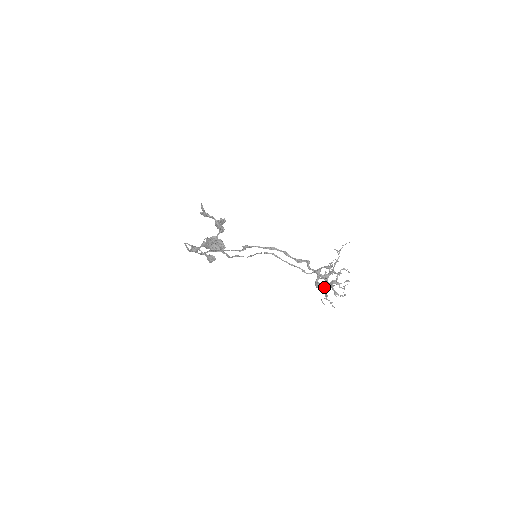
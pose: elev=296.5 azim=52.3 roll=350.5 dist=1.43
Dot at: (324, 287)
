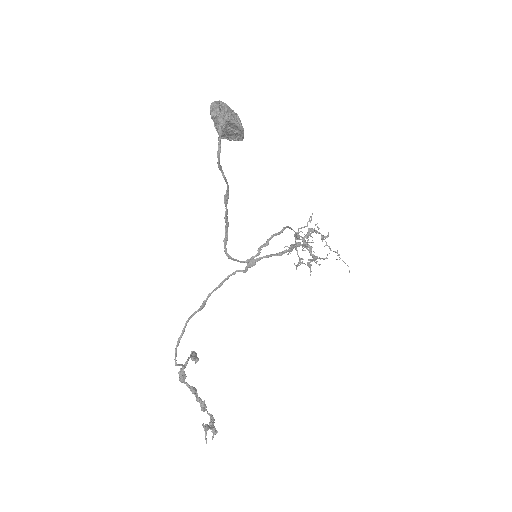
Dot at: (297, 251)
